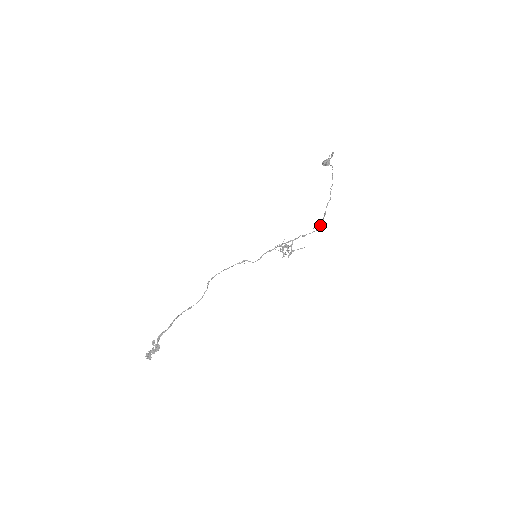
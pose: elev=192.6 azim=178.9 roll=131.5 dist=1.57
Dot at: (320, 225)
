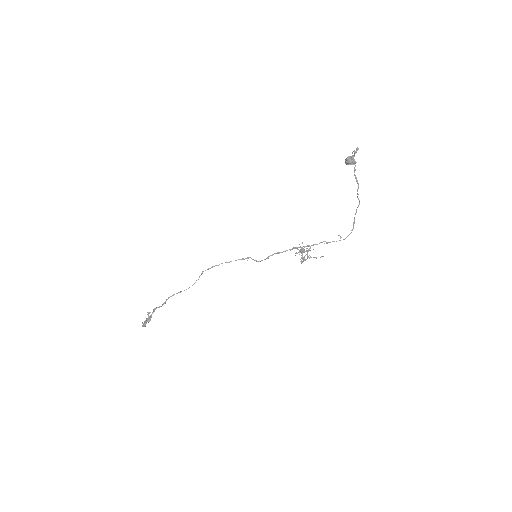
Dot at: (349, 234)
